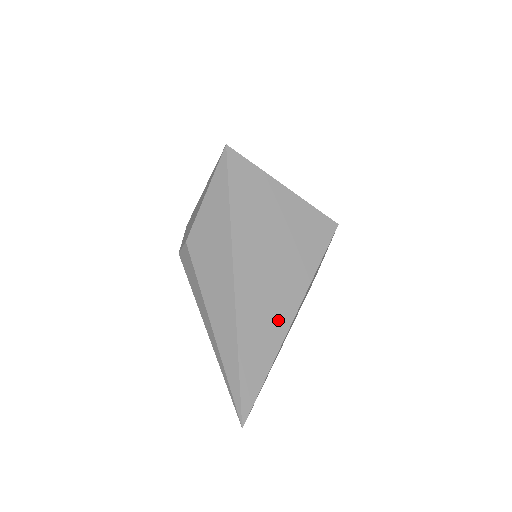
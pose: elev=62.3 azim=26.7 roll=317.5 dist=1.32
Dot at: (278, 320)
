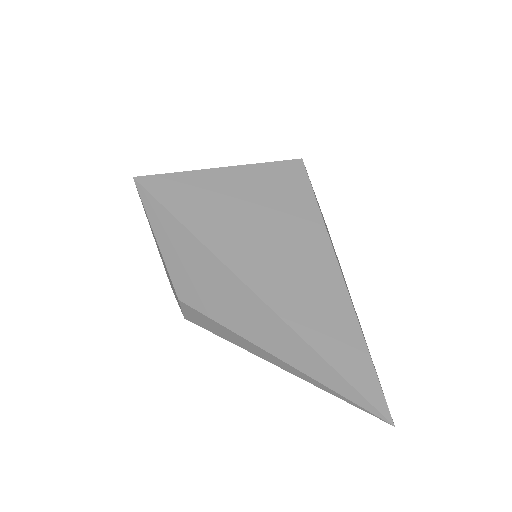
Dot at: (329, 290)
